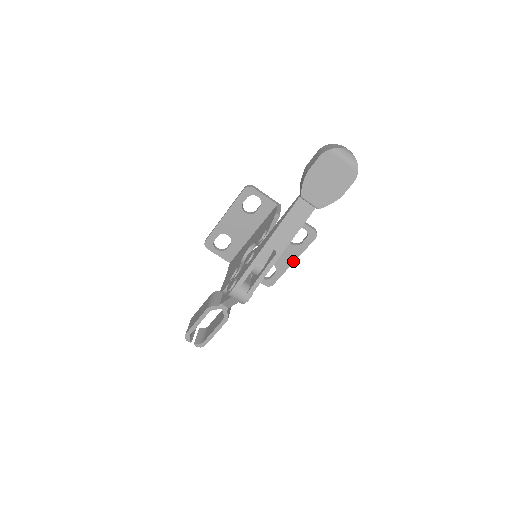
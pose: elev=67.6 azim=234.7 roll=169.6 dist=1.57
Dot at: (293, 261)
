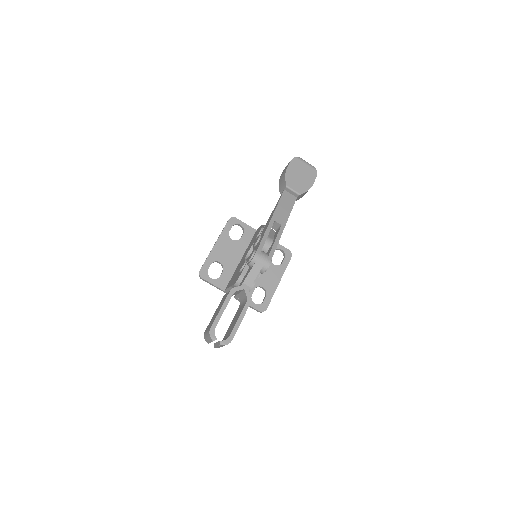
Dot at: (279, 281)
